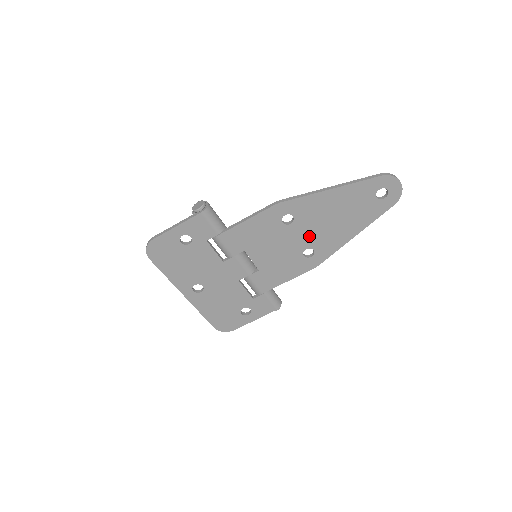
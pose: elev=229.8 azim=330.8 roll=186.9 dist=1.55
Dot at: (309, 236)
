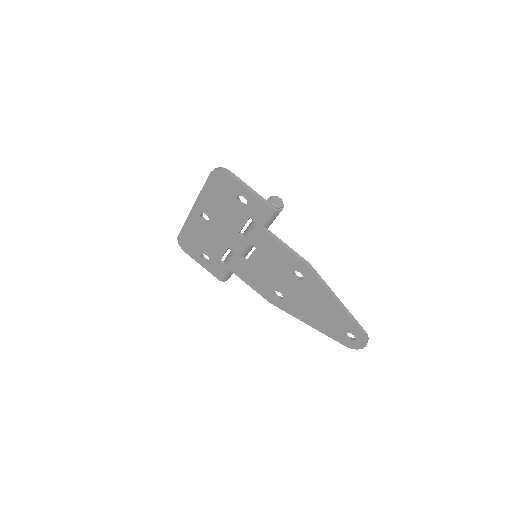
Dot at: (292, 293)
